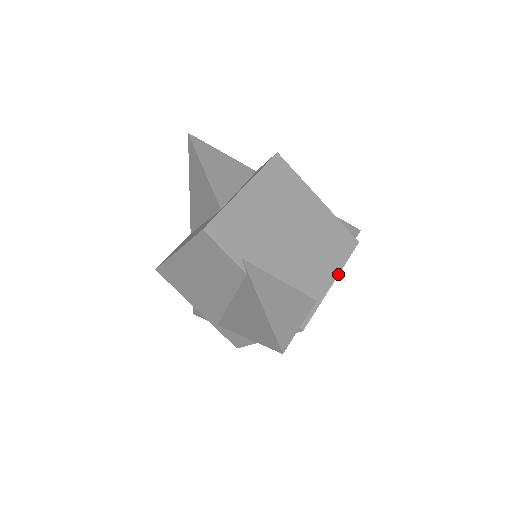
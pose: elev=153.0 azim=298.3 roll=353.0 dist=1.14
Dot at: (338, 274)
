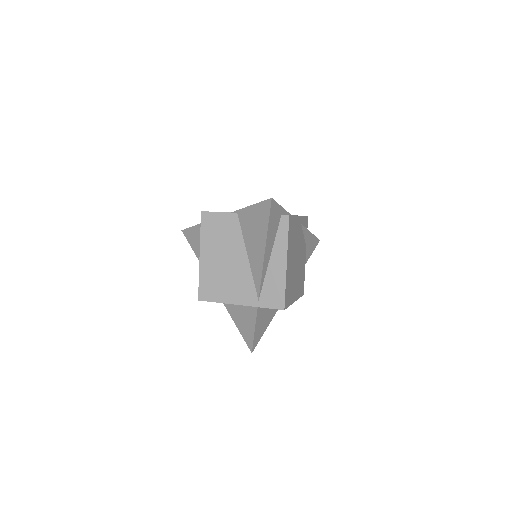
Dot at: (301, 216)
